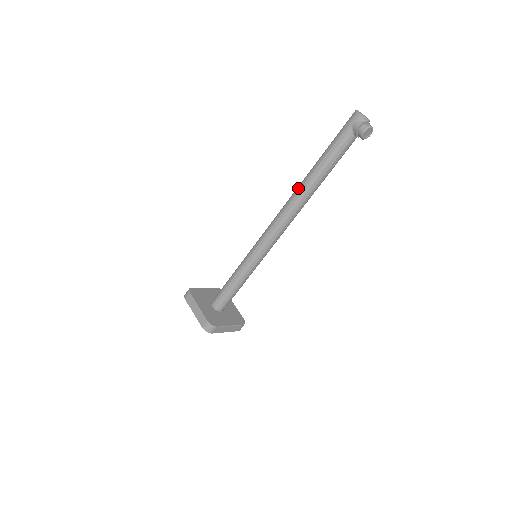
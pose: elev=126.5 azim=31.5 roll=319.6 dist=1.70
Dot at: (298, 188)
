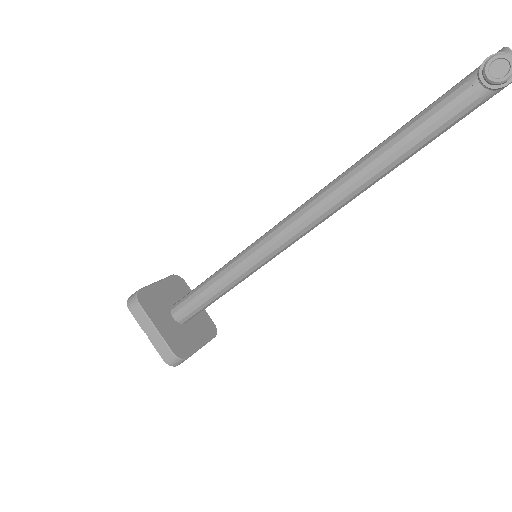
Dot at: occluded
